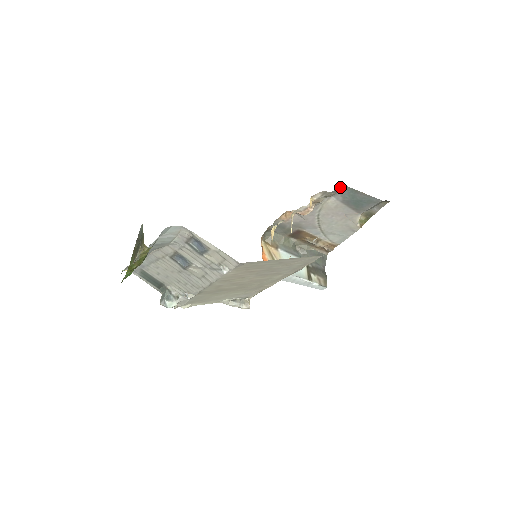
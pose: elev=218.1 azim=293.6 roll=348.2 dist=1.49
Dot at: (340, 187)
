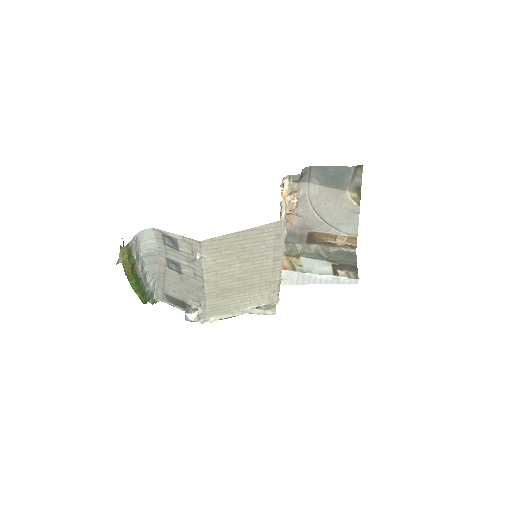
Dot at: (307, 170)
